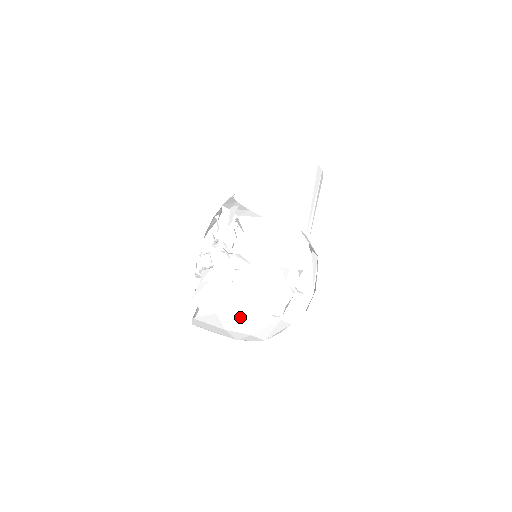
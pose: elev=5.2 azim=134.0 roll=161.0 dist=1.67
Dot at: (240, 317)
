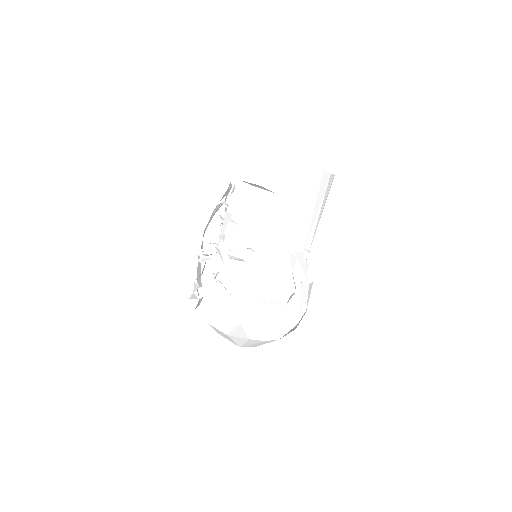
Dot at: (227, 335)
